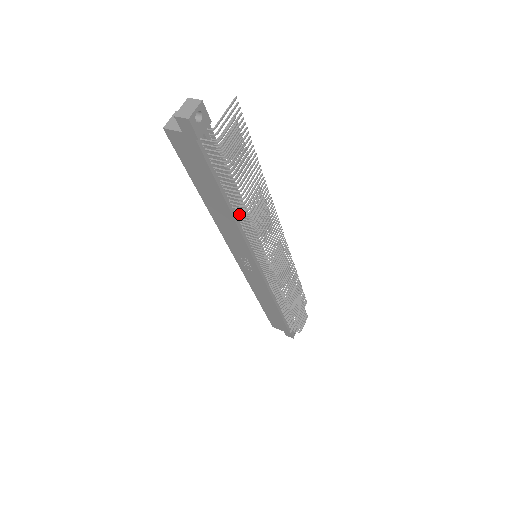
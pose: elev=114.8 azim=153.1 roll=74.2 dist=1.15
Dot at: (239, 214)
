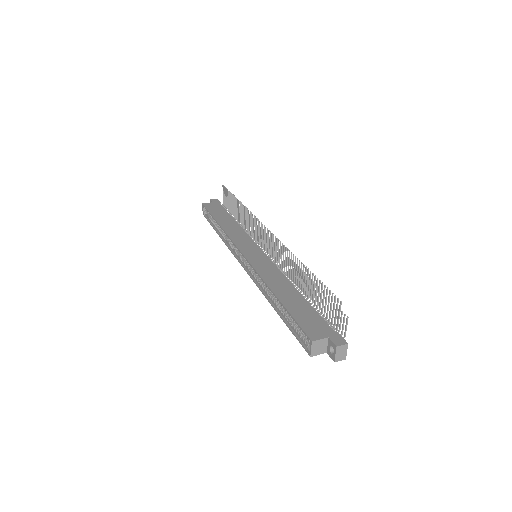
Dot at: occluded
